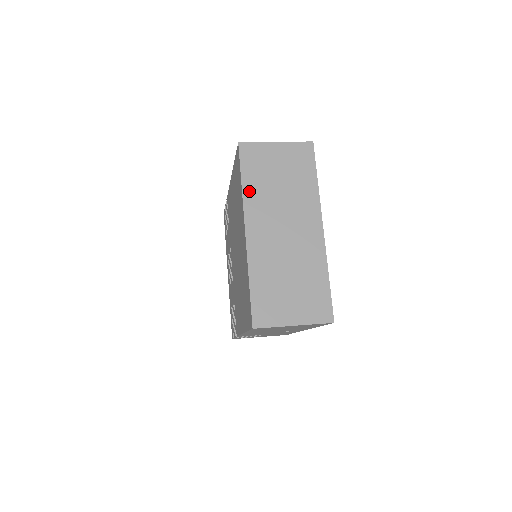
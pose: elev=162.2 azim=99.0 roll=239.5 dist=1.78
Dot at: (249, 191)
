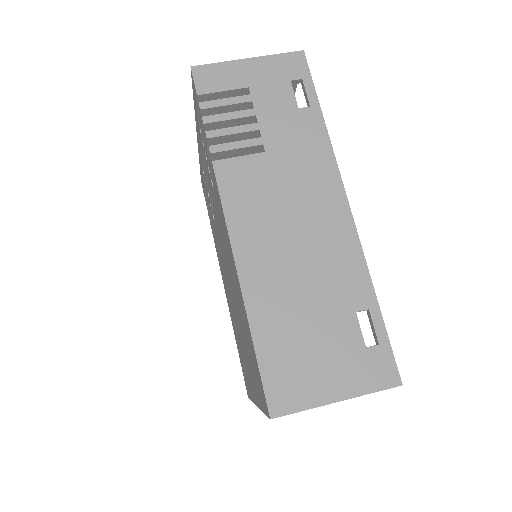
Dot at: occluded
